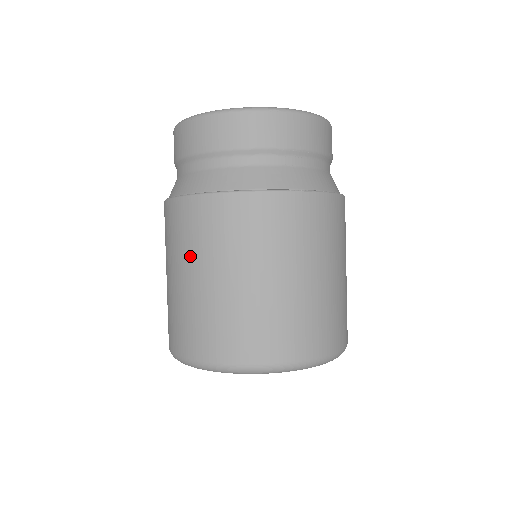
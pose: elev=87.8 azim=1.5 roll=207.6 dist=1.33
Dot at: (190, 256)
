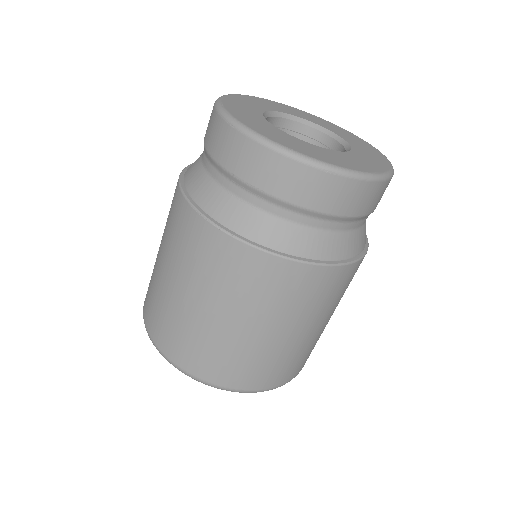
Dot at: (285, 316)
